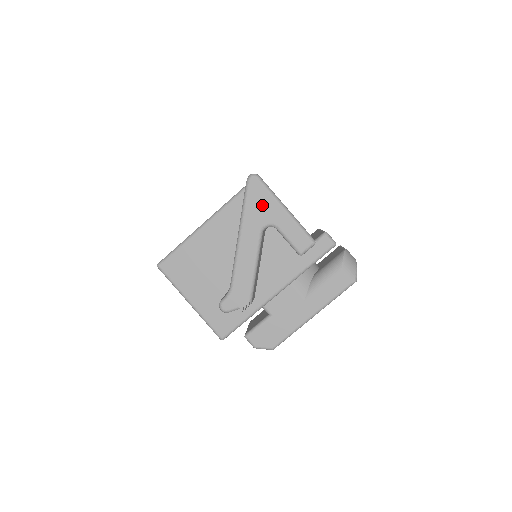
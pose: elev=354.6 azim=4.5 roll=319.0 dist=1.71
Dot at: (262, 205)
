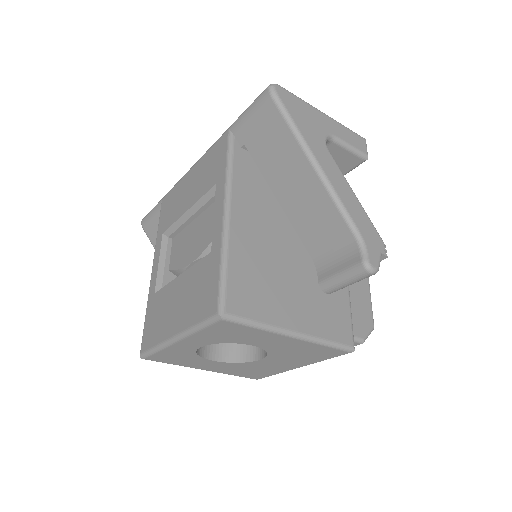
Dot at: (307, 117)
